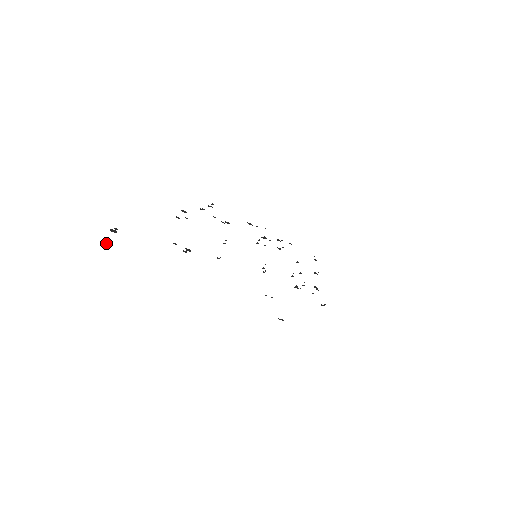
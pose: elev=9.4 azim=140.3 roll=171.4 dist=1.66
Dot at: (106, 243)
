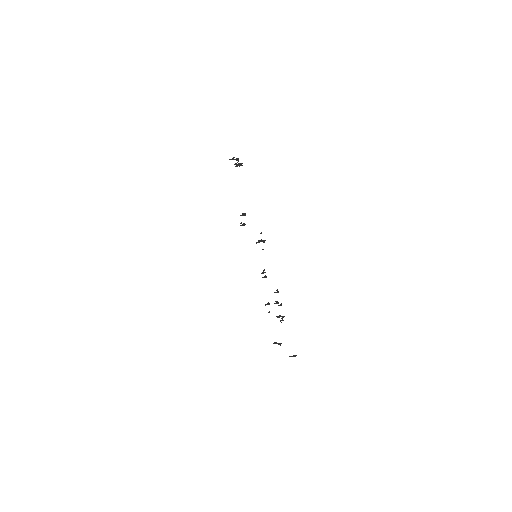
Dot at: occluded
